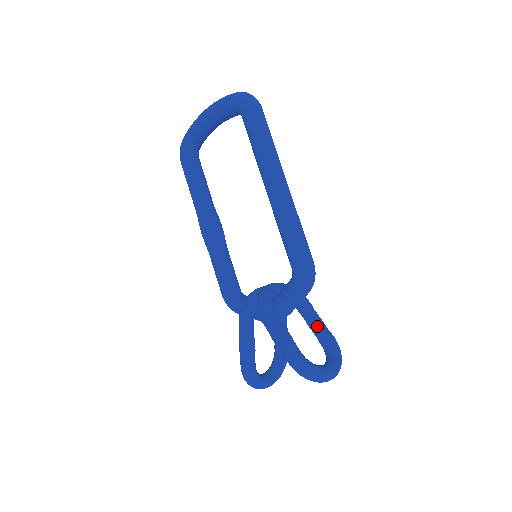
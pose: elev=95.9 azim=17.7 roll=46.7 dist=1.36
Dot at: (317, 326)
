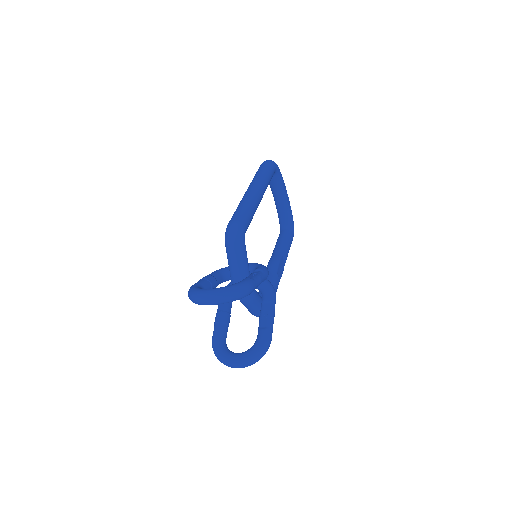
Dot at: occluded
